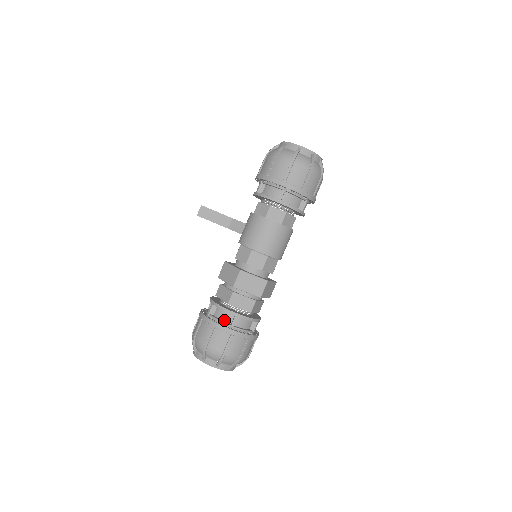
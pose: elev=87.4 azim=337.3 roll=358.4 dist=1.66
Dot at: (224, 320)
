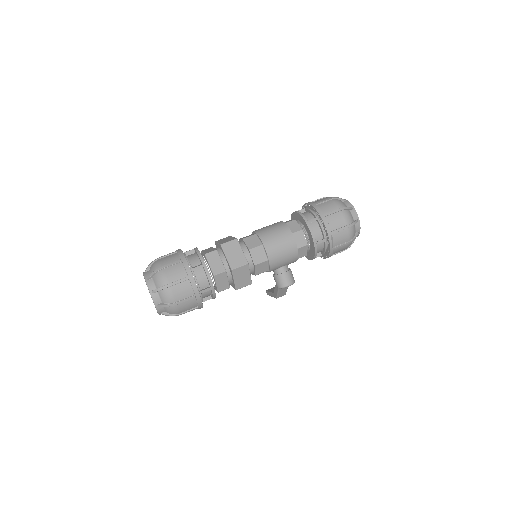
Dot at: occluded
